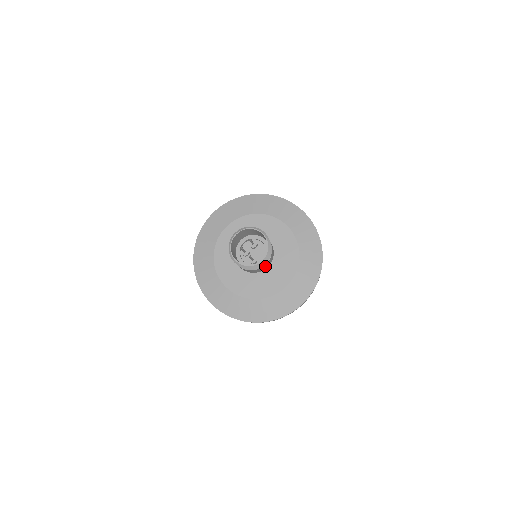
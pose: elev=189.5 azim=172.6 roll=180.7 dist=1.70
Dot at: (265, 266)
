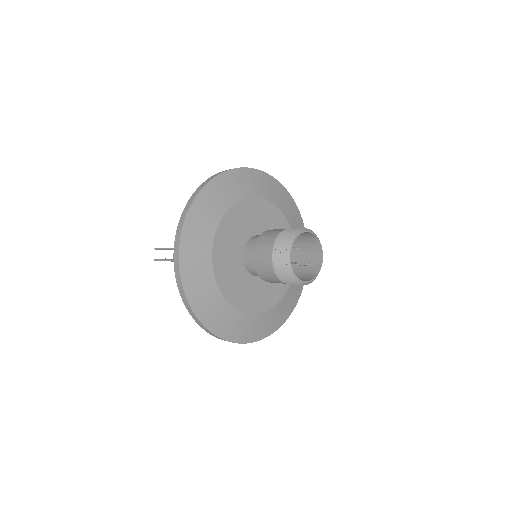
Dot at: (300, 258)
